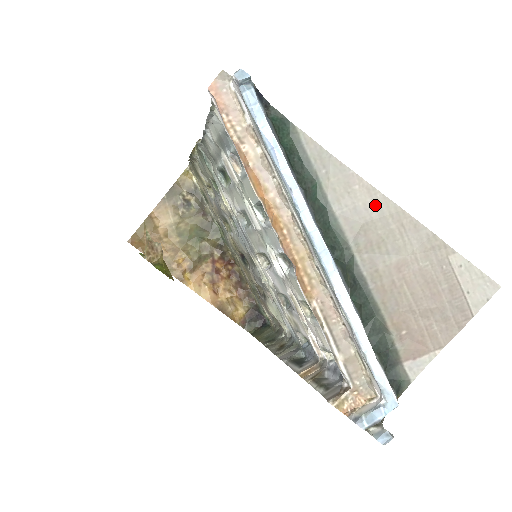
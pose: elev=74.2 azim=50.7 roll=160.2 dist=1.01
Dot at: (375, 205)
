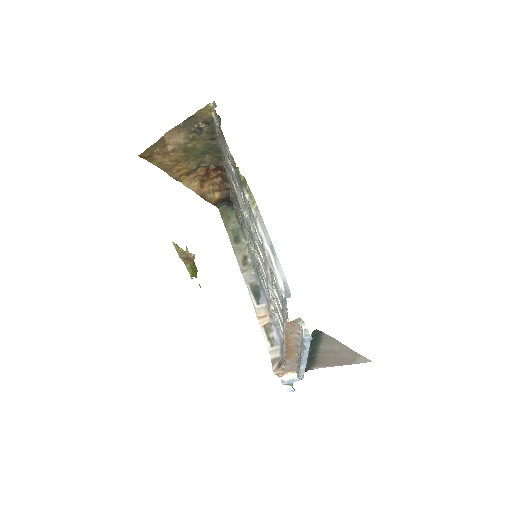
Dot at: (340, 348)
